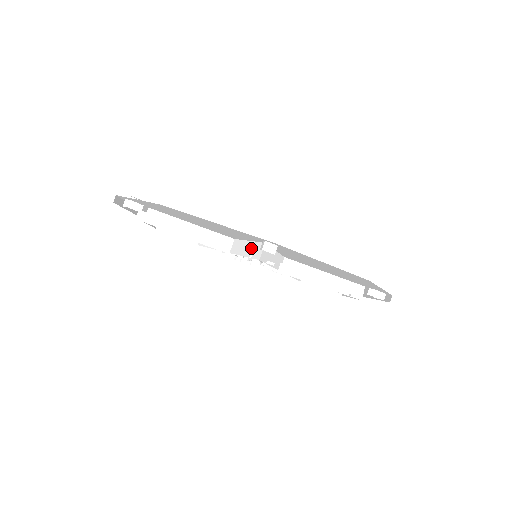
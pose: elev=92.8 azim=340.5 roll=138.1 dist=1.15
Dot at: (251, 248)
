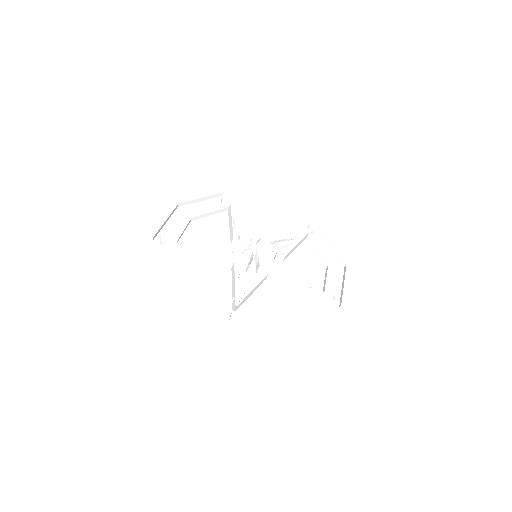
Dot at: (233, 295)
